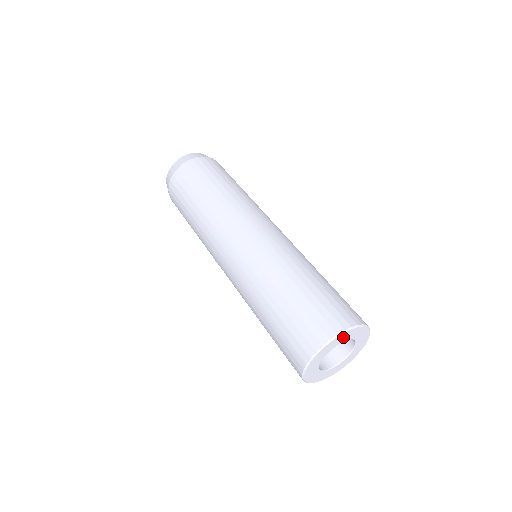
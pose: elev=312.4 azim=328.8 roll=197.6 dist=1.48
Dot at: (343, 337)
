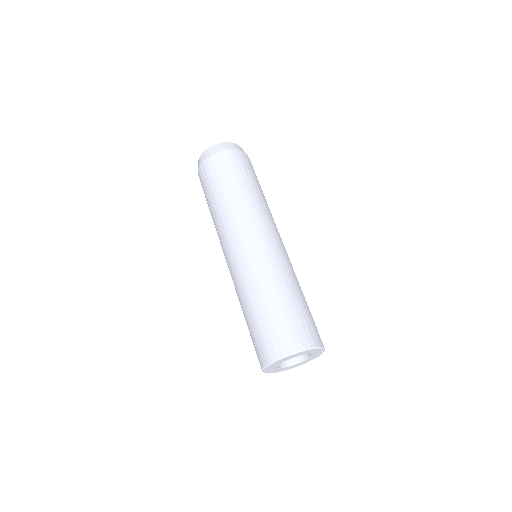
Dot at: (306, 352)
